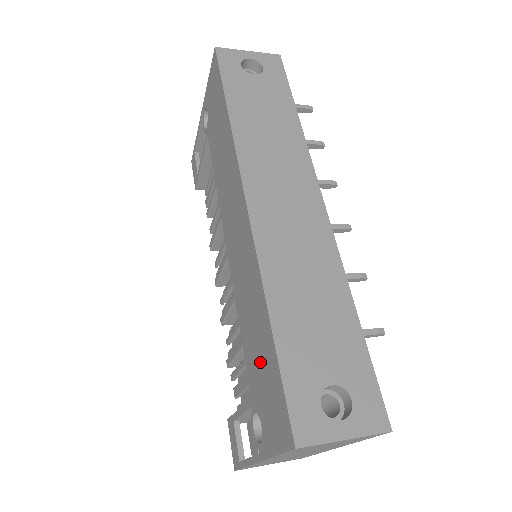
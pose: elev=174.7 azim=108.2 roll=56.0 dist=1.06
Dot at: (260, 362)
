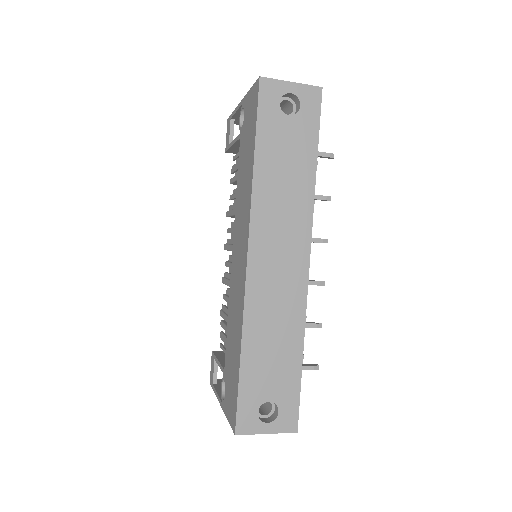
Dot at: (232, 364)
